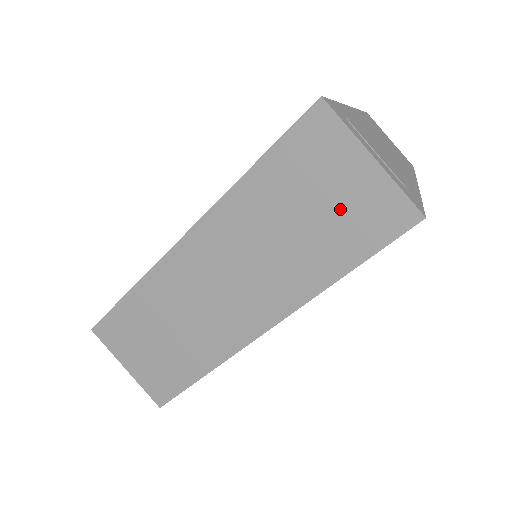
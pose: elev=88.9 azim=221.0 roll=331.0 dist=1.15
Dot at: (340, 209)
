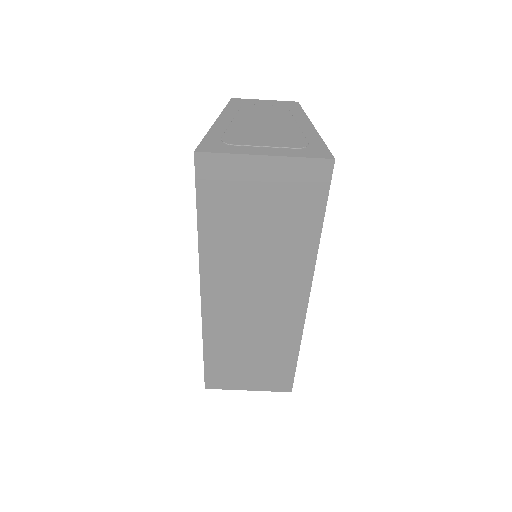
Dot at: (277, 201)
